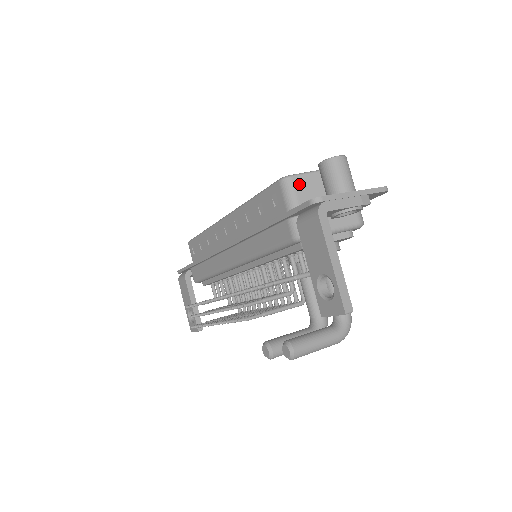
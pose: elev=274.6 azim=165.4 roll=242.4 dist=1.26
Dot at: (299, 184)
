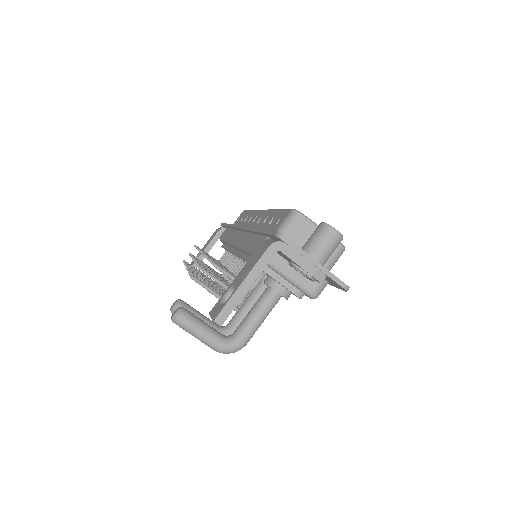
Dot at: (300, 224)
